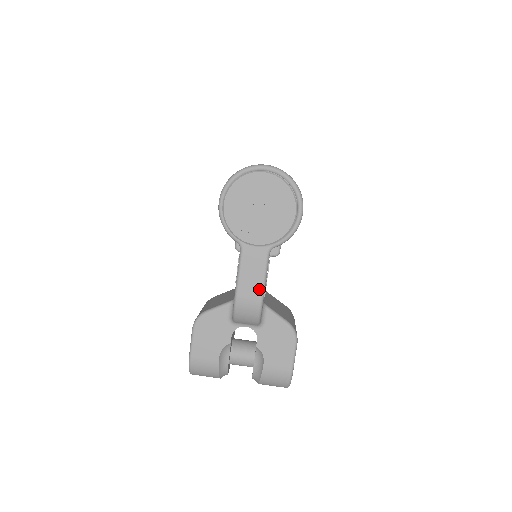
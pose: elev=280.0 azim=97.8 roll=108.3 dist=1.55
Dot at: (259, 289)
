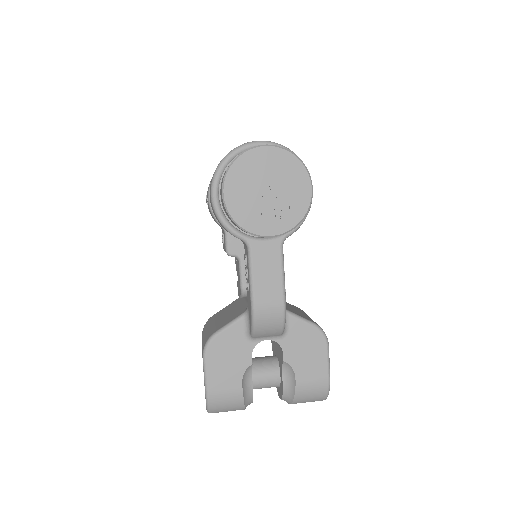
Dot at: (279, 291)
